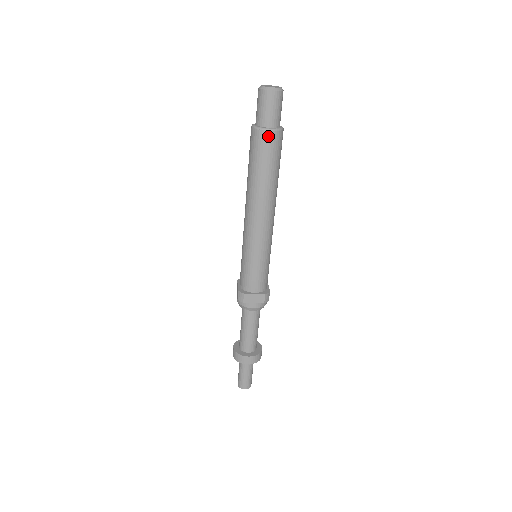
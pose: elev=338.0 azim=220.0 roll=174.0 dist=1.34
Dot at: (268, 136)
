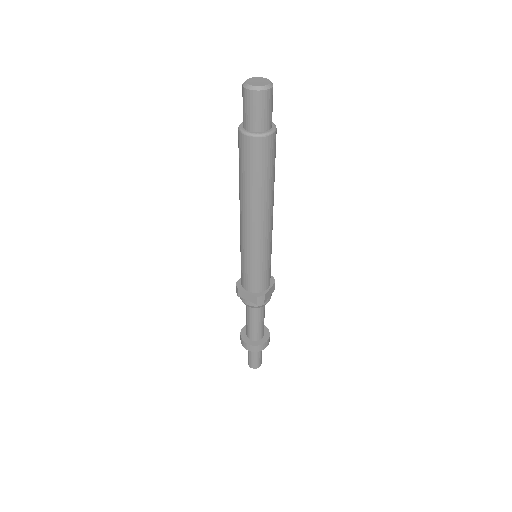
Dot at: (273, 139)
